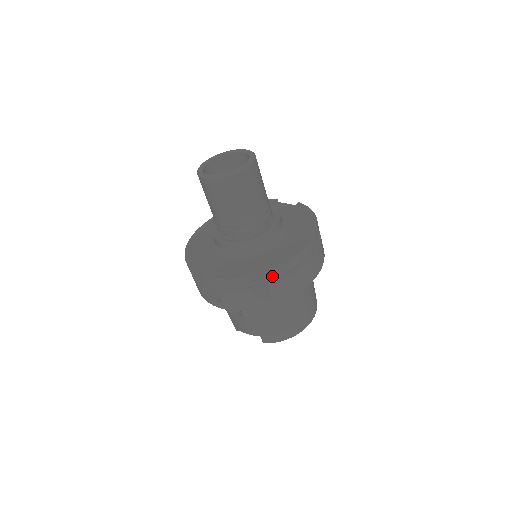
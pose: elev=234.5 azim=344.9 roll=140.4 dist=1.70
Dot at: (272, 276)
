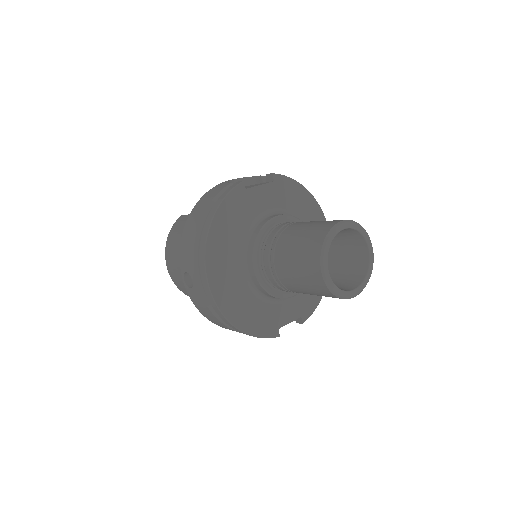
Dot at: occluded
